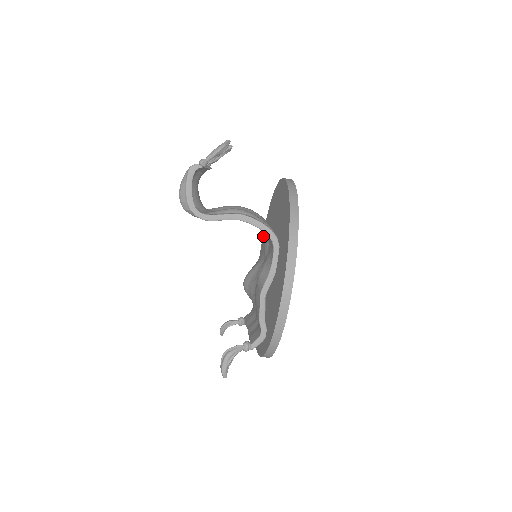
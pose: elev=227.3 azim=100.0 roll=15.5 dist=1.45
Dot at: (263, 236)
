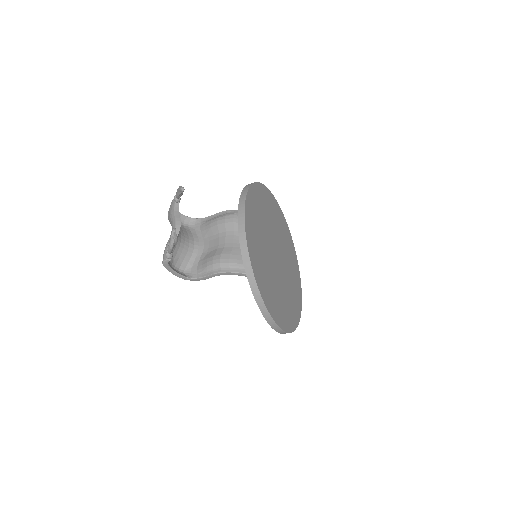
Dot at: occluded
